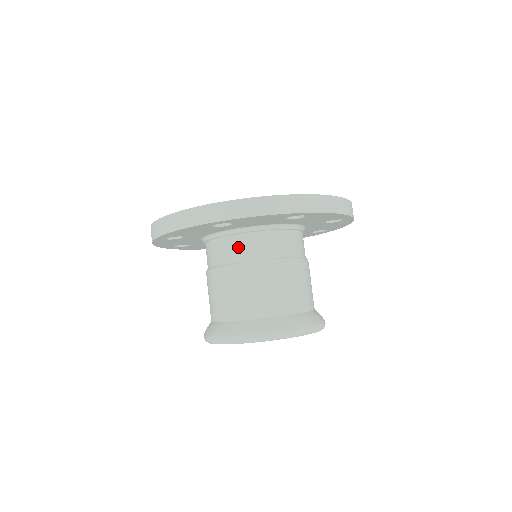
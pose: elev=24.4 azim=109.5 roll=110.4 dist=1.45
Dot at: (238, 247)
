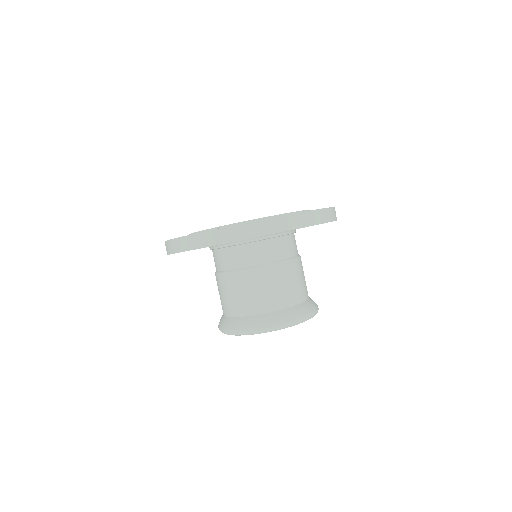
Dot at: (233, 257)
